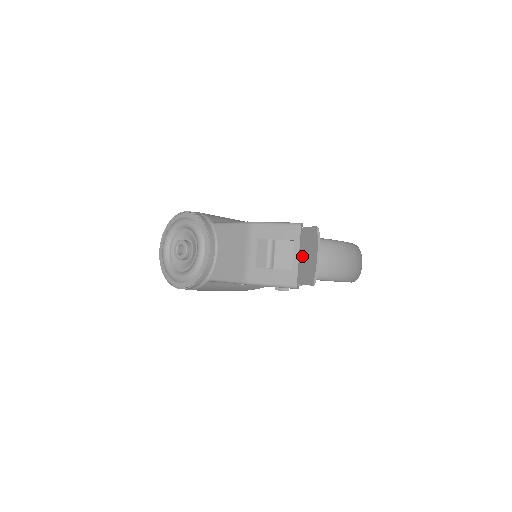
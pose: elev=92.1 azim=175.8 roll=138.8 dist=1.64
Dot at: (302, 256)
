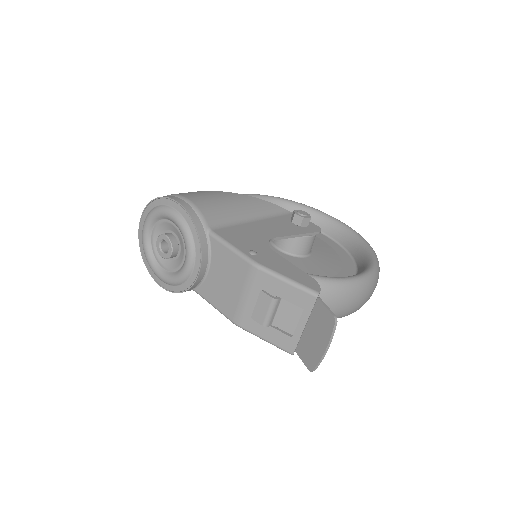
Dot at: (308, 329)
